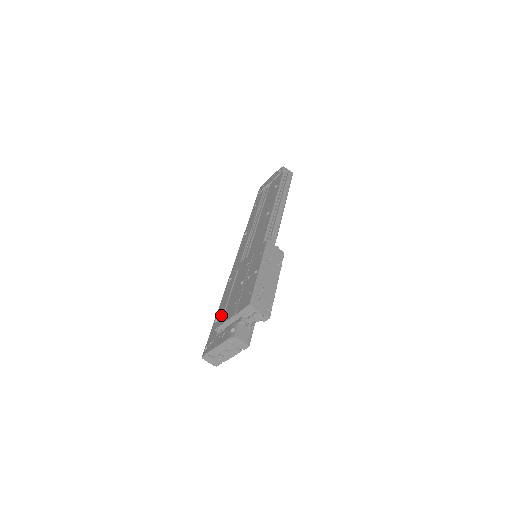
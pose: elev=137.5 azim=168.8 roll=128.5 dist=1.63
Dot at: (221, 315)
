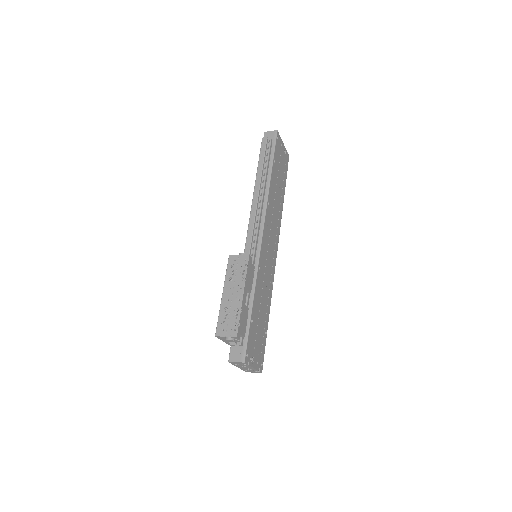
Dot at: occluded
